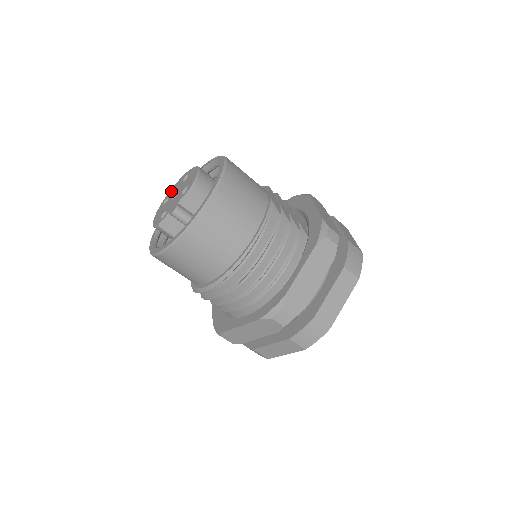
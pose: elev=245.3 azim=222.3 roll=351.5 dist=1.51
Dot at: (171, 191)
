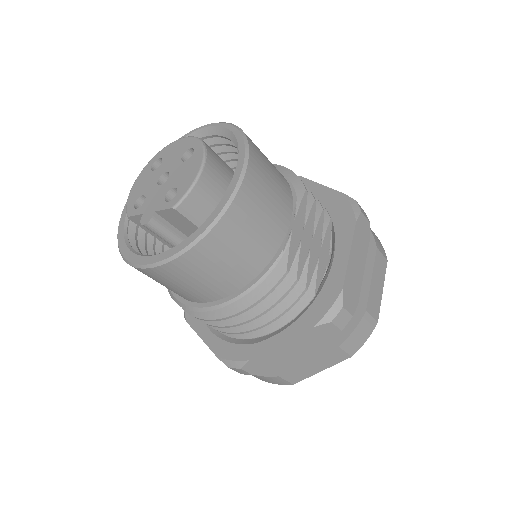
Dot at: (168, 150)
